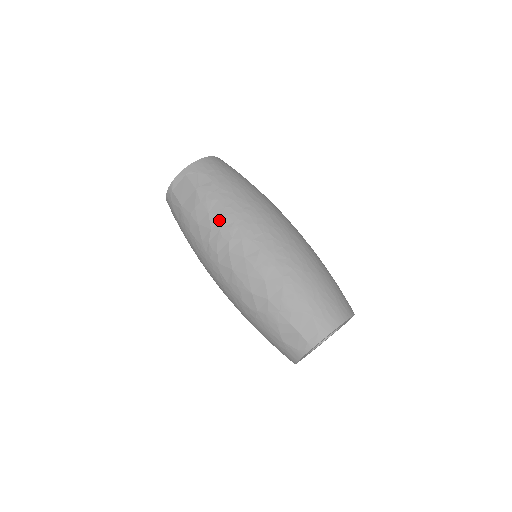
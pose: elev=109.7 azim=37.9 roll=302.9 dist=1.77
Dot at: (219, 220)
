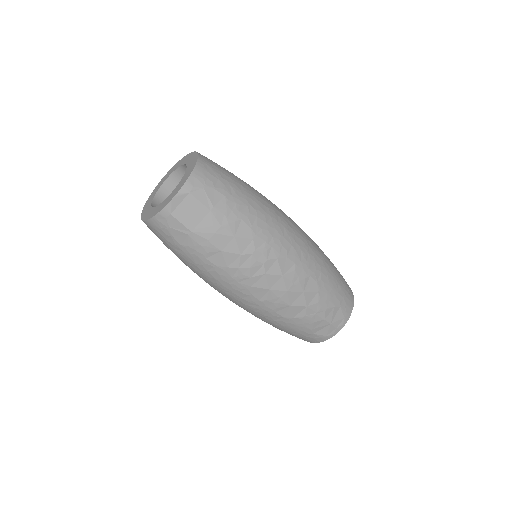
Dot at: (249, 243)
